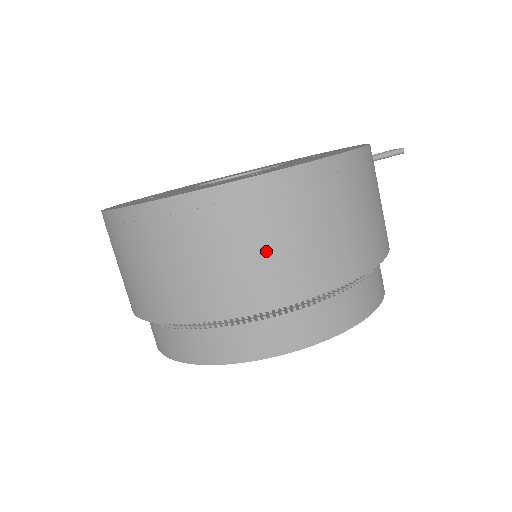
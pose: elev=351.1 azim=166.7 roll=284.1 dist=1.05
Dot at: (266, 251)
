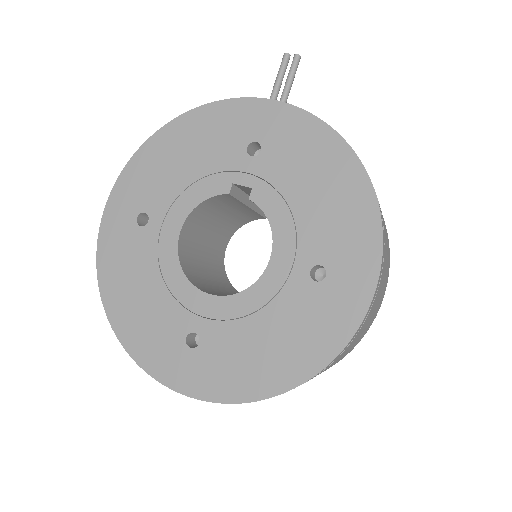
Dot at: (374, 312)
